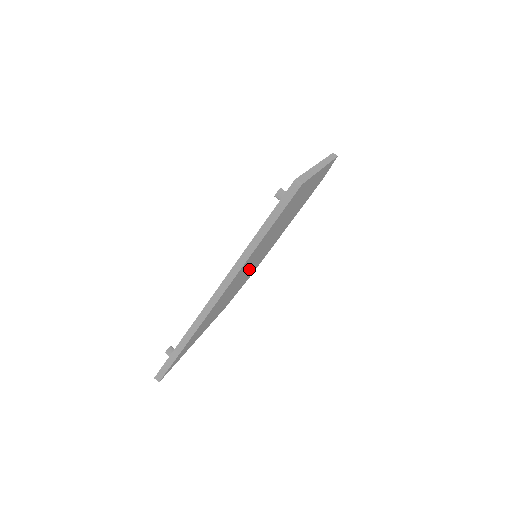
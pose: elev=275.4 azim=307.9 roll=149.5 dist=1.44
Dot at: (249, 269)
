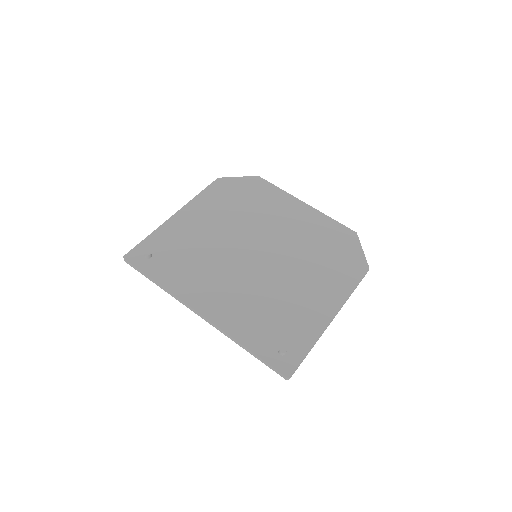
Dot at: occluded
